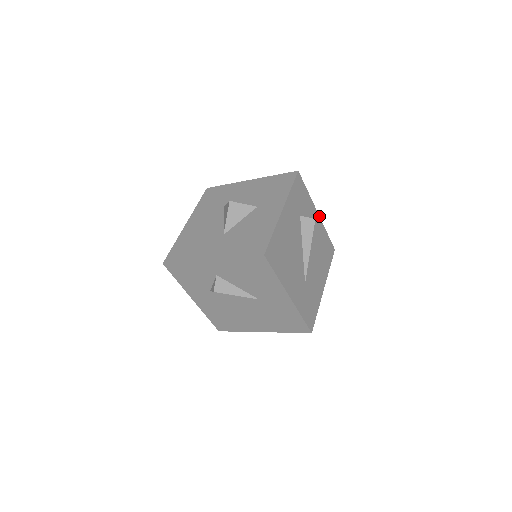
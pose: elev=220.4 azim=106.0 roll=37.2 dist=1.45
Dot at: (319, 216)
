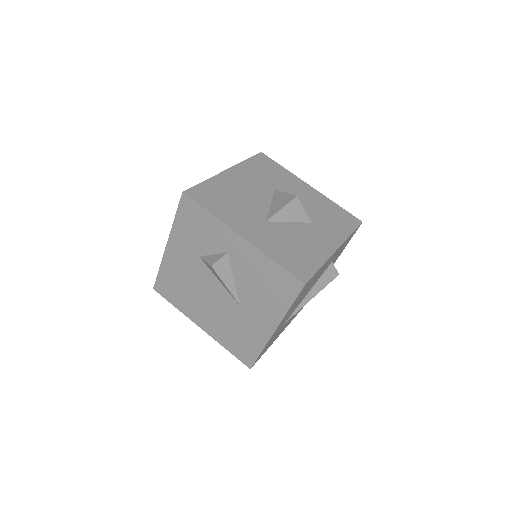
Dot at: occluded
